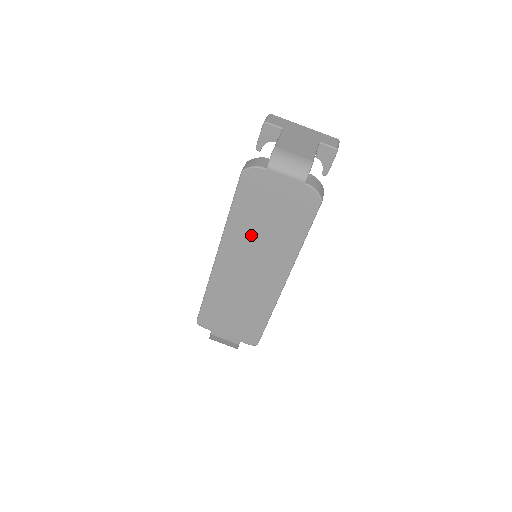
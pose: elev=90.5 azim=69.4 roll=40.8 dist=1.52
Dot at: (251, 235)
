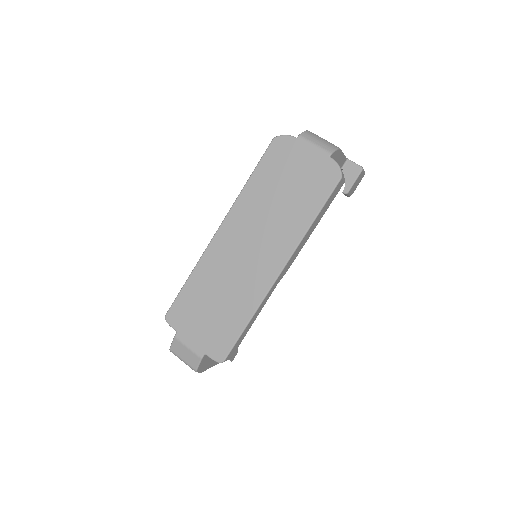
Dot at: (262, 207)
